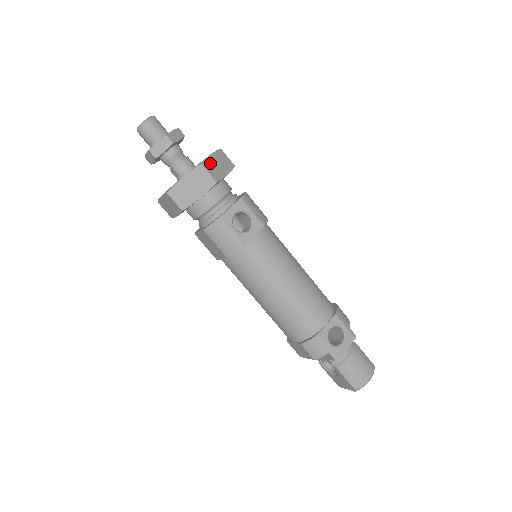
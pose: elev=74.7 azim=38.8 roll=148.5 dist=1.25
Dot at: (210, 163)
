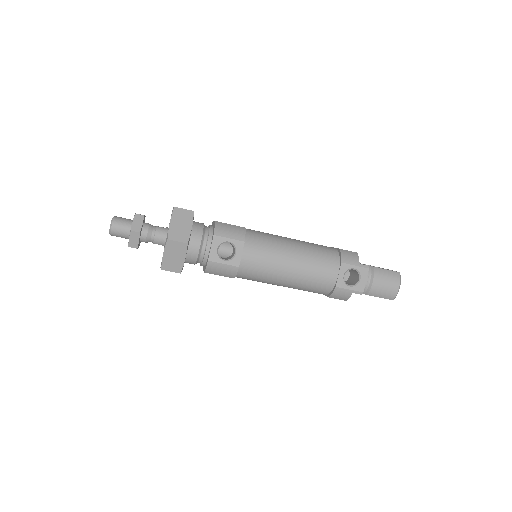
Dot at: (174, 231)
